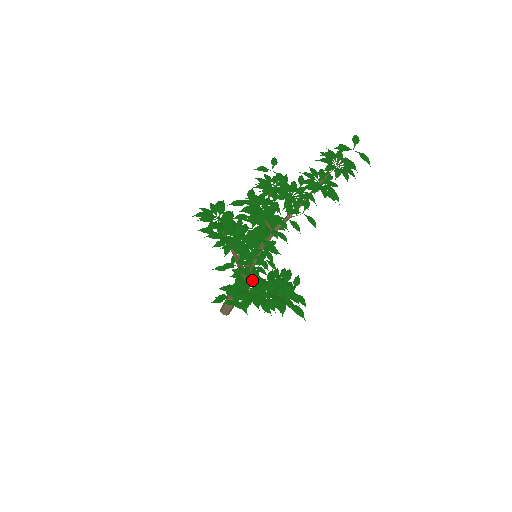
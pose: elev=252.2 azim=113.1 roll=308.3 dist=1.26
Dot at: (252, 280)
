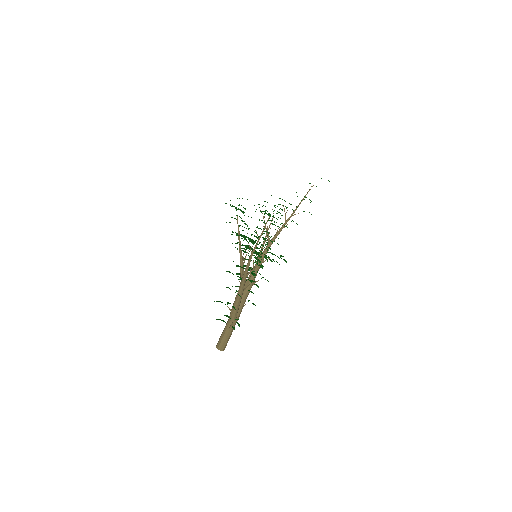
Dot at: (252, 239)
